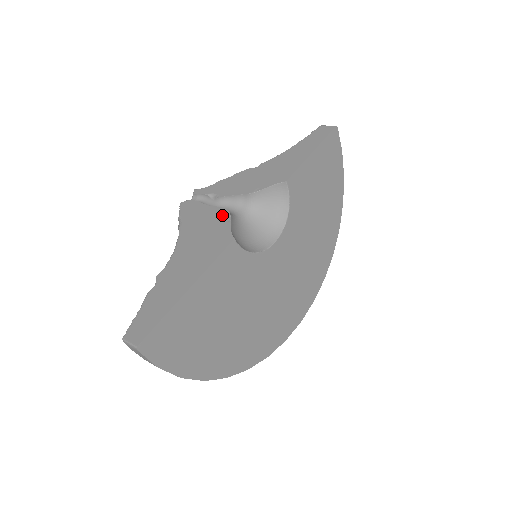
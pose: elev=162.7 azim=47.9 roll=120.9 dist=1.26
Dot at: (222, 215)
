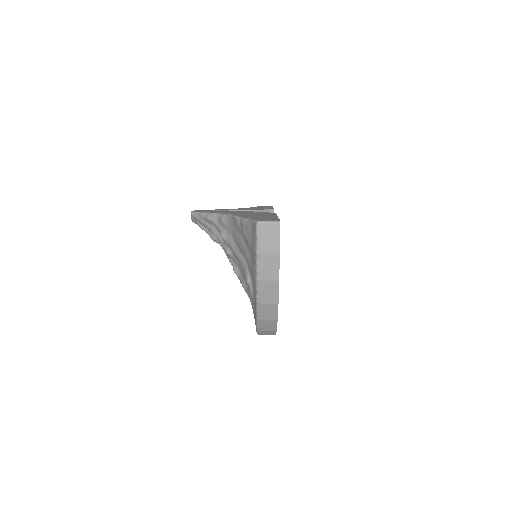
Dot at: (246, 211)
